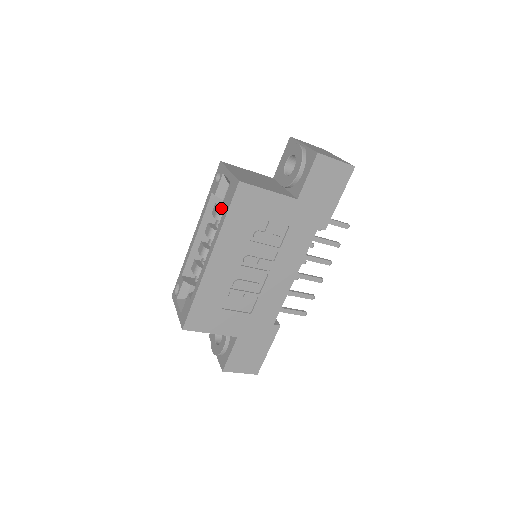
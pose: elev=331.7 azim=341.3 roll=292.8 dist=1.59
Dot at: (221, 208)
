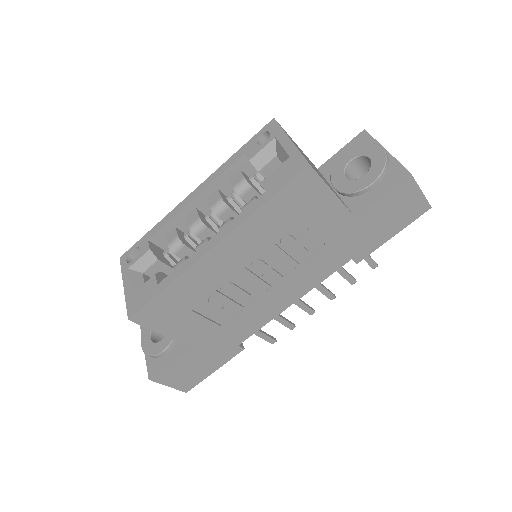
Dot at: (247, 180)
